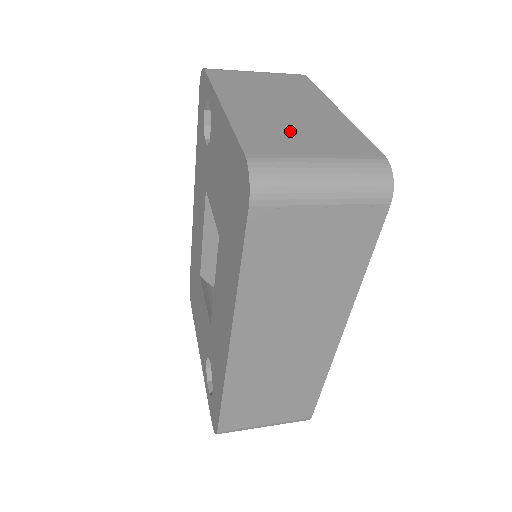
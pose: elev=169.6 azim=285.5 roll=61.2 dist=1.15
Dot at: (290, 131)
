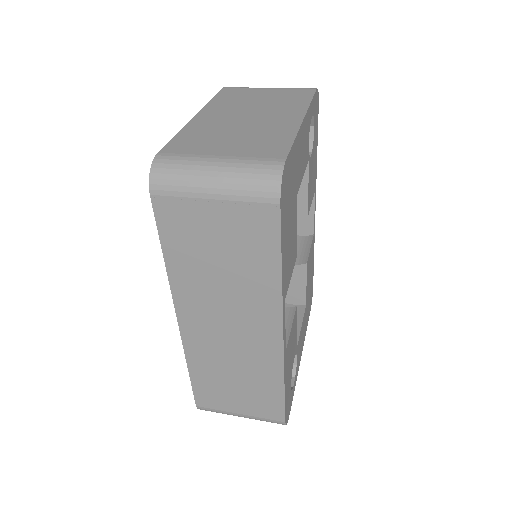
Dot at: (224, 136)
